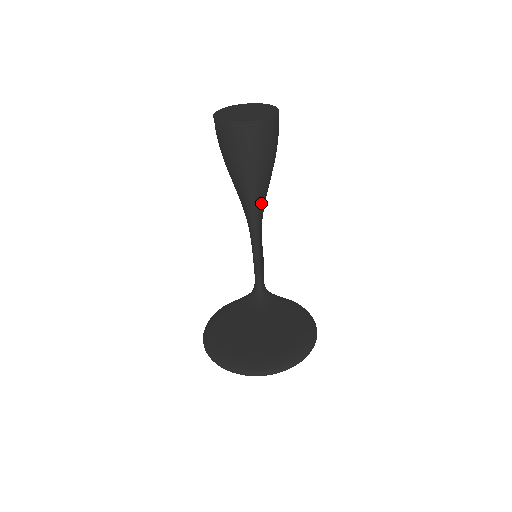
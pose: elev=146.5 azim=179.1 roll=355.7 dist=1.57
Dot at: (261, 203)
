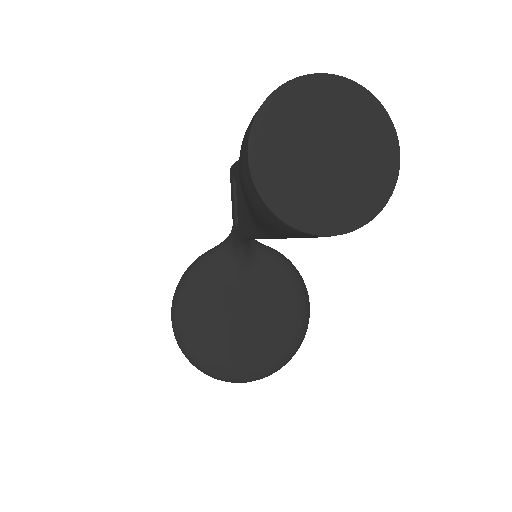
Dot at: occluded
